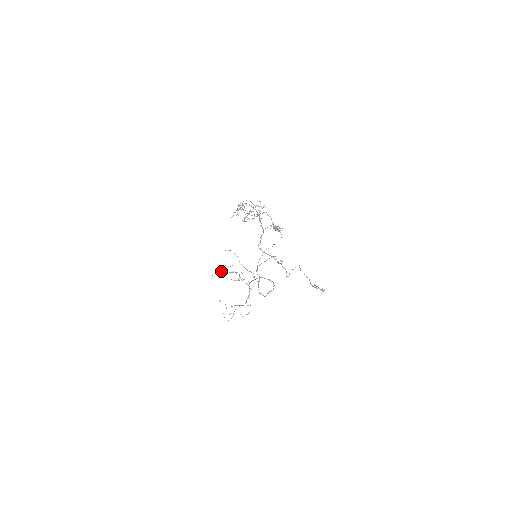
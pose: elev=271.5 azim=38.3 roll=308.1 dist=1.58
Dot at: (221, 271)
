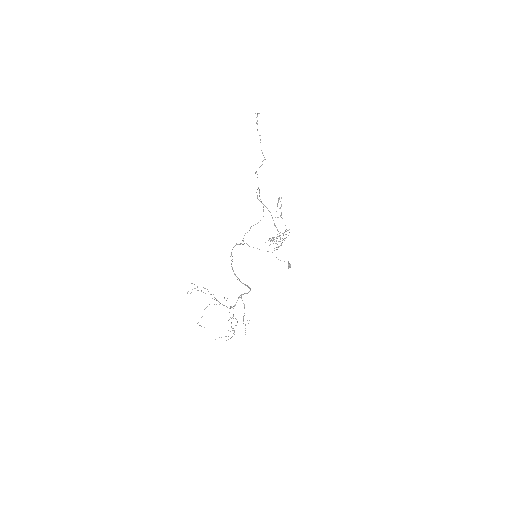
Dot at: occluded
